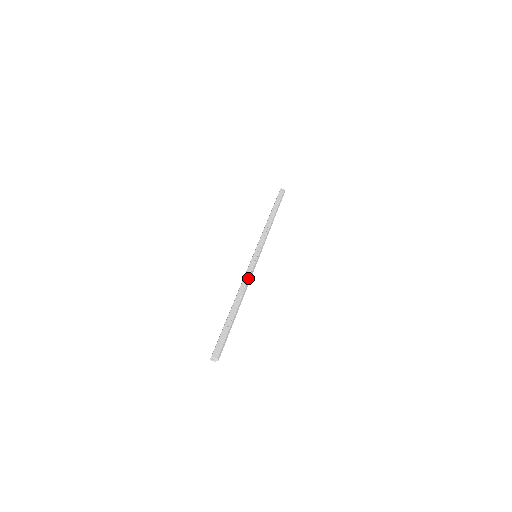
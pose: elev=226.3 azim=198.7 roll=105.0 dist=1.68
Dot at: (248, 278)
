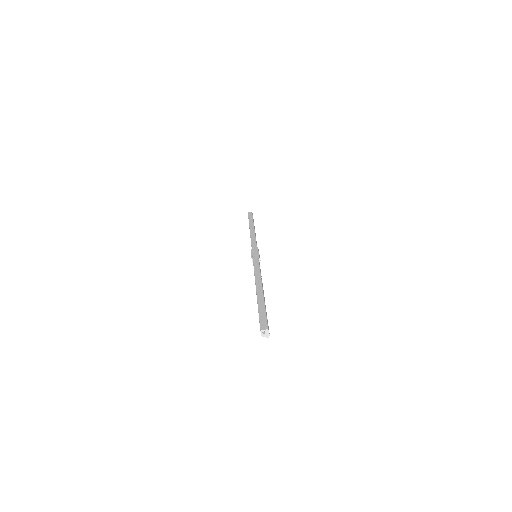
Dot at: occluded
